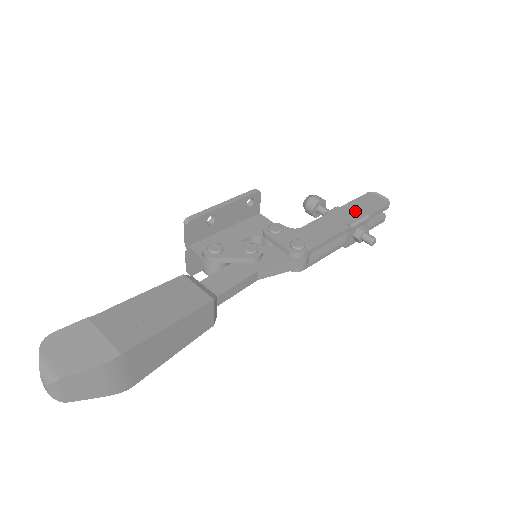
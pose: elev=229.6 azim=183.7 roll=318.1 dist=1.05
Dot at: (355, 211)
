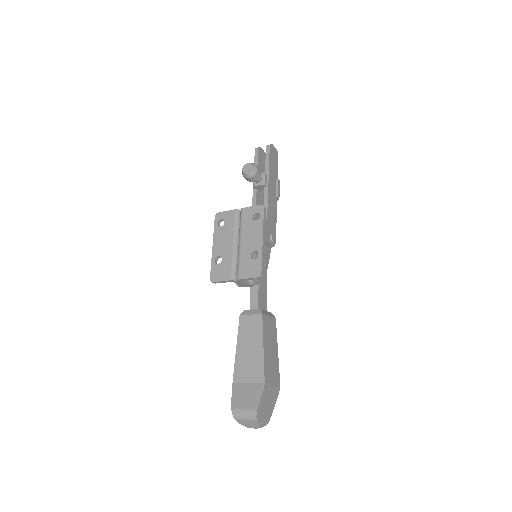
Dot at: (274, 177)
